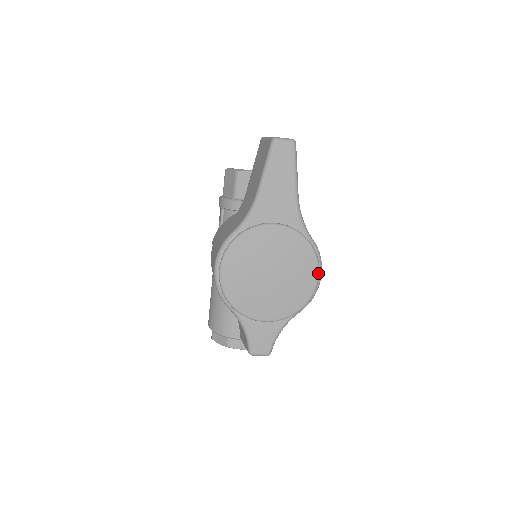
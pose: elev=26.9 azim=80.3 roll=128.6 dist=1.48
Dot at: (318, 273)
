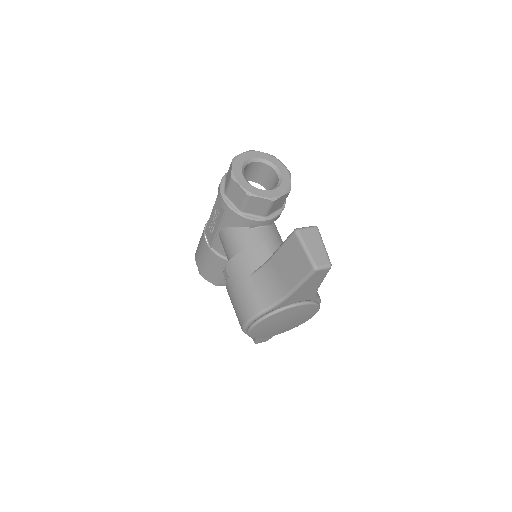
Dot at: occluded
